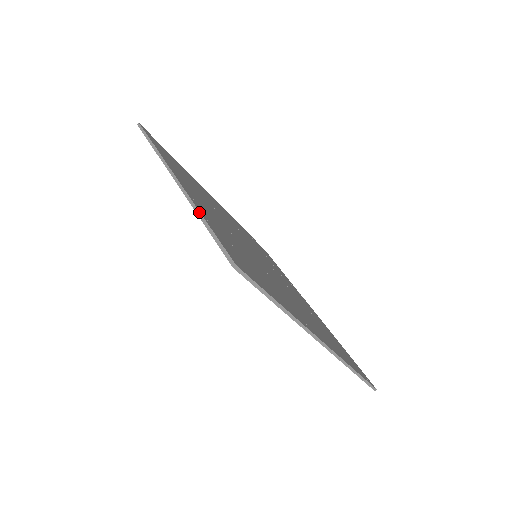
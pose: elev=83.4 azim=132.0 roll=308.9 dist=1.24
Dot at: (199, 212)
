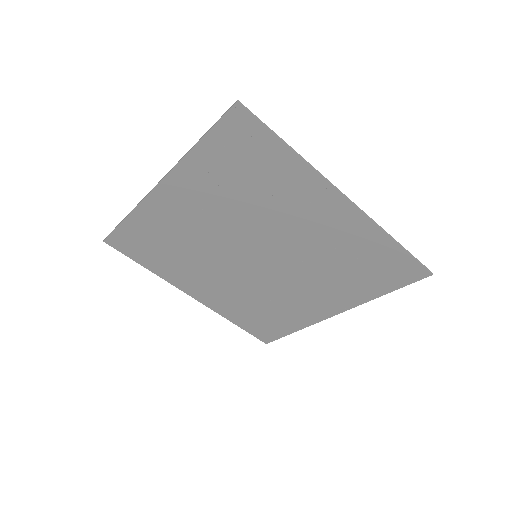
Dot at: (191, 148)
